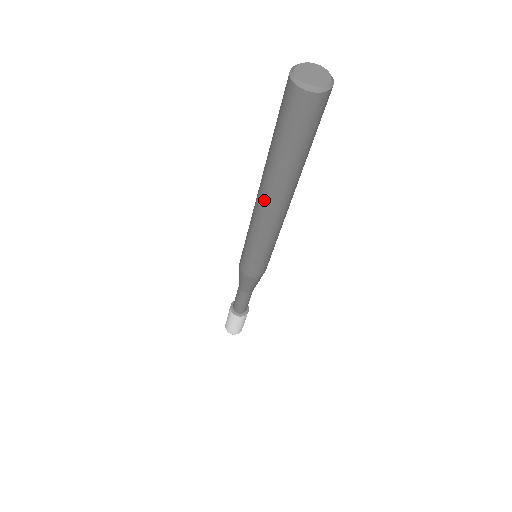
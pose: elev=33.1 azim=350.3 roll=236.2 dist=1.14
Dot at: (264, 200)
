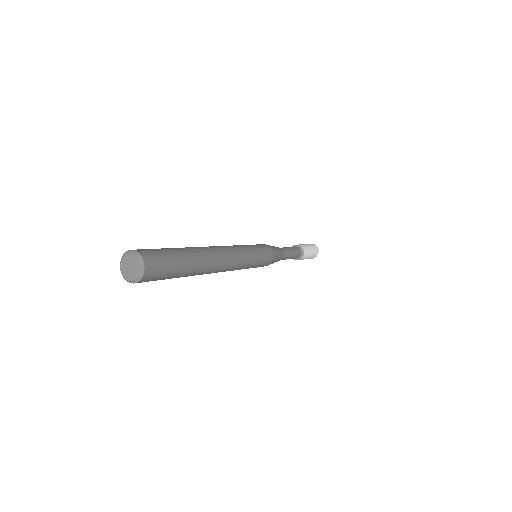
Dot at: occluded
